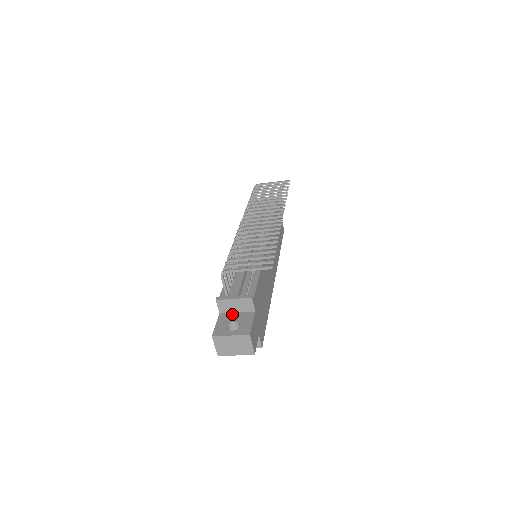
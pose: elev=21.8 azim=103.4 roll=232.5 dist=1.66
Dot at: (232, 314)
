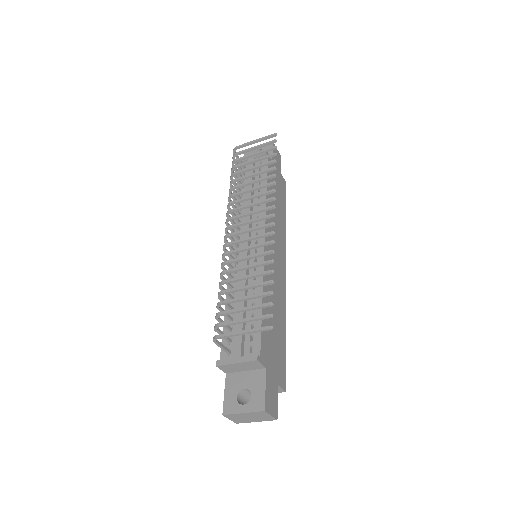
Dot at: (240, 374)
